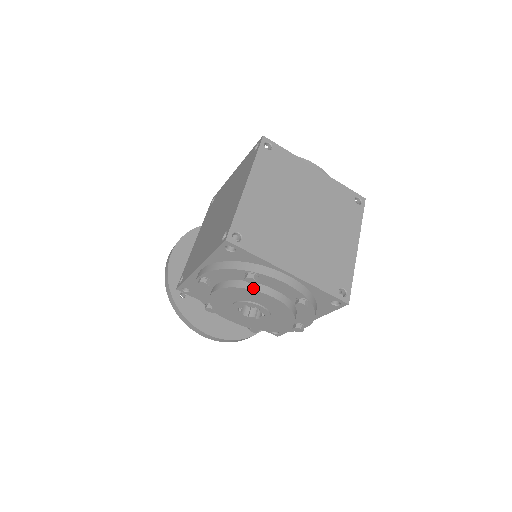
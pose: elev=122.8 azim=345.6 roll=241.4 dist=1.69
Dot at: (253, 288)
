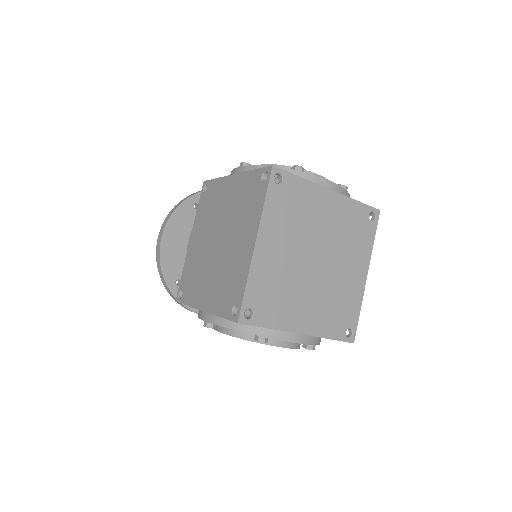
Dot at: occluded
